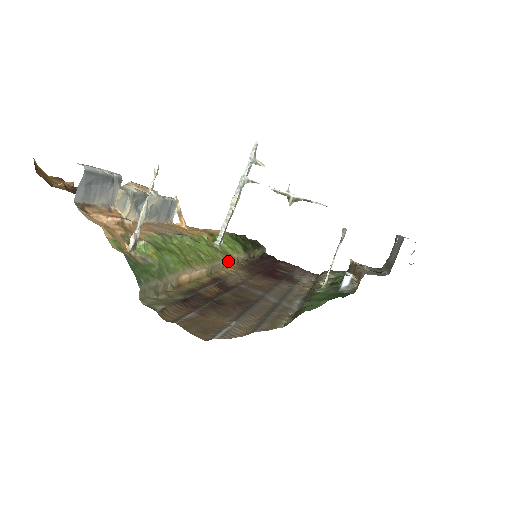
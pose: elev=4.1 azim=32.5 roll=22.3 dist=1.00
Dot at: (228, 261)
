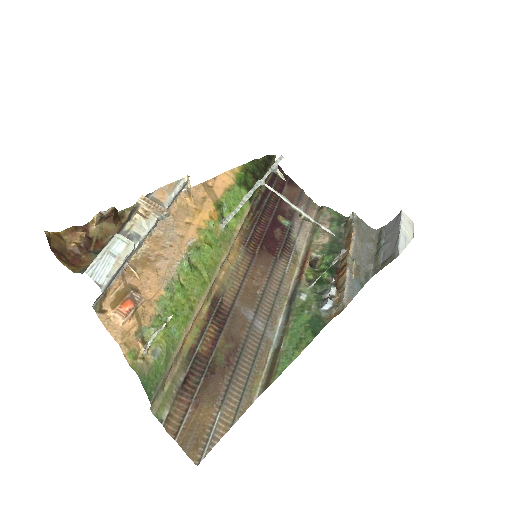
Dot at: (230, 249)
